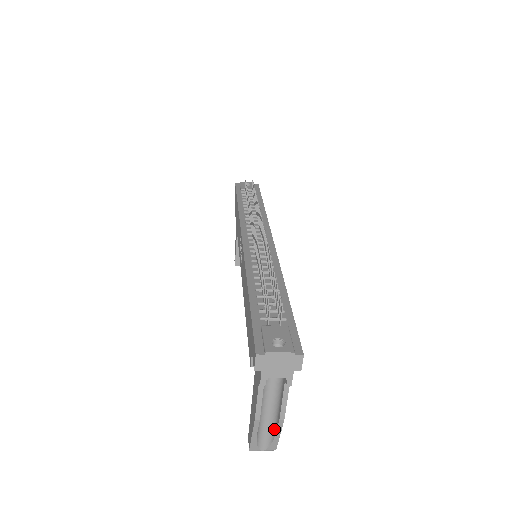
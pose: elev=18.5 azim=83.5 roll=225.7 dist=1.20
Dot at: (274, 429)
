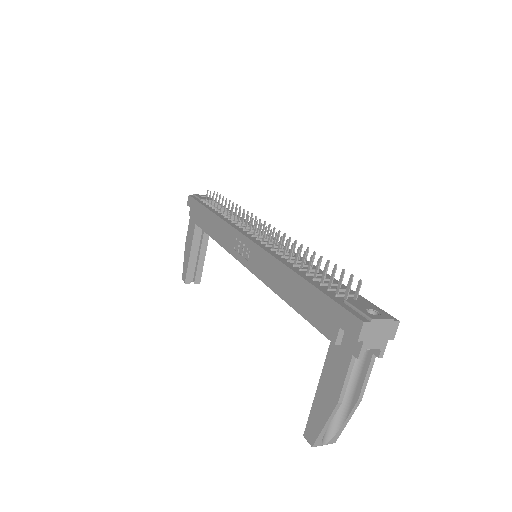
Dot at: (343, 415)
